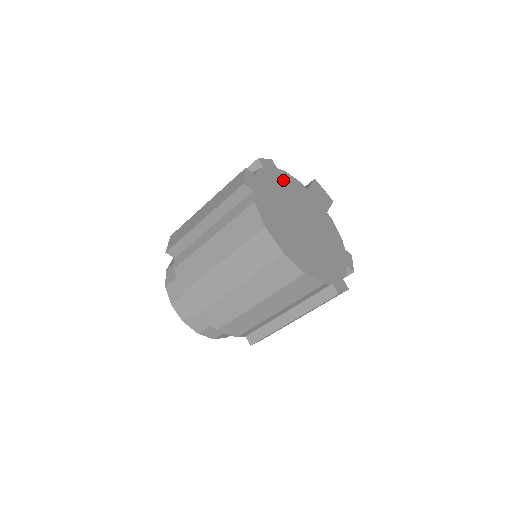
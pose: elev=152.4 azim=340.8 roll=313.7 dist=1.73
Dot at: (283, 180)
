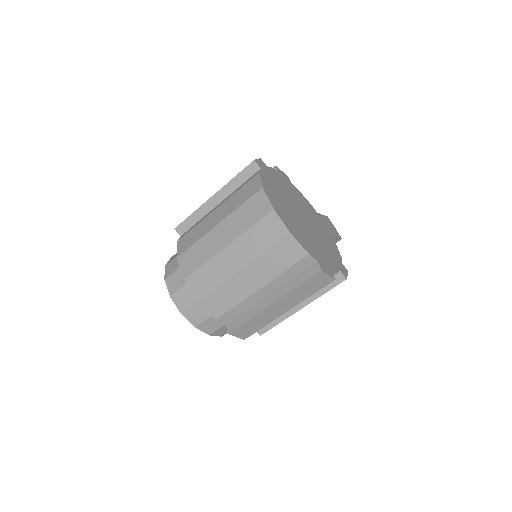
Dot at: (294, 190)
